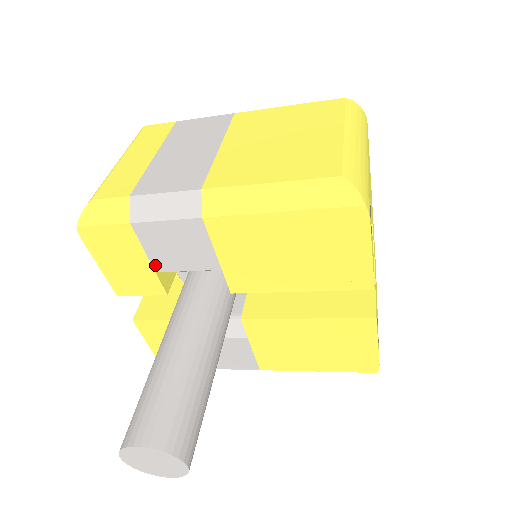
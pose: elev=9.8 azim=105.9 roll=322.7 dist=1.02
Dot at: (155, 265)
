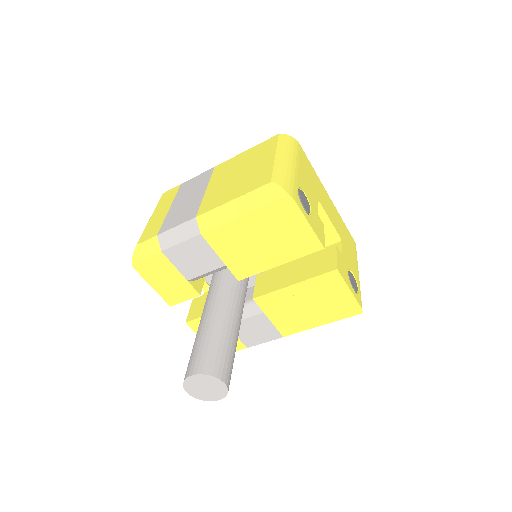
Dot at: (185, 276)
